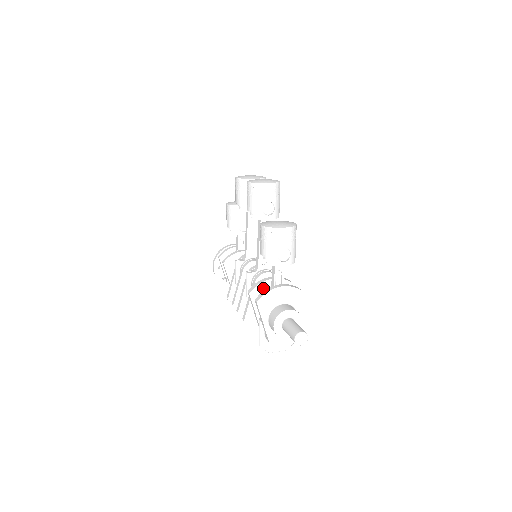
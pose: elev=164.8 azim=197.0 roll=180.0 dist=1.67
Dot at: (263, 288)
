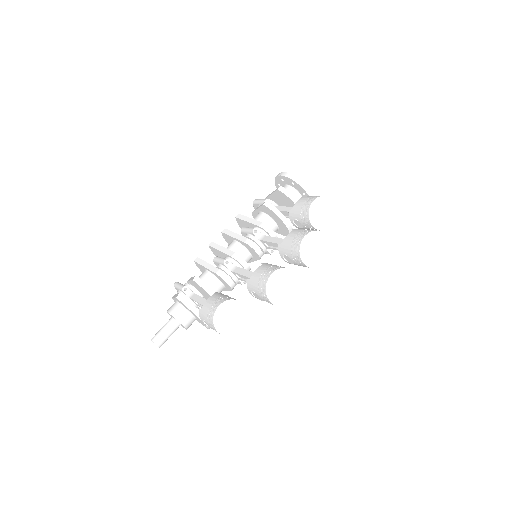
Dot at: (203, 289)
